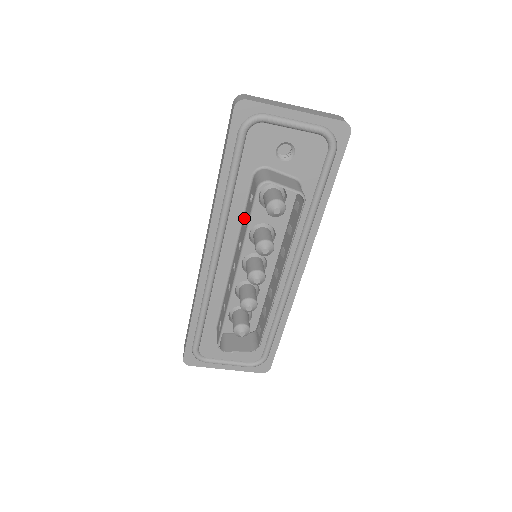
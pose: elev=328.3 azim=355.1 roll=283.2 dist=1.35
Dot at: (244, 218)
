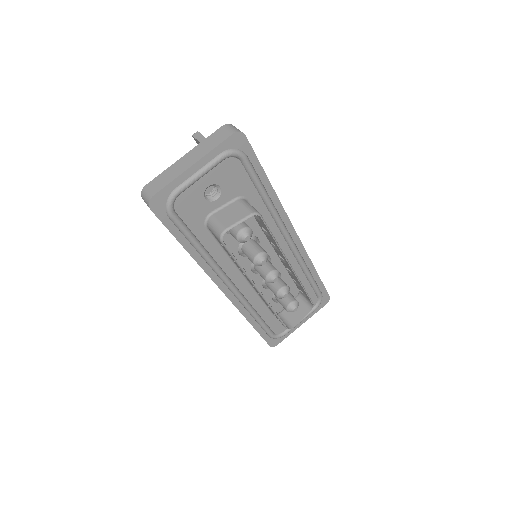
Dot at: (228, 254)
